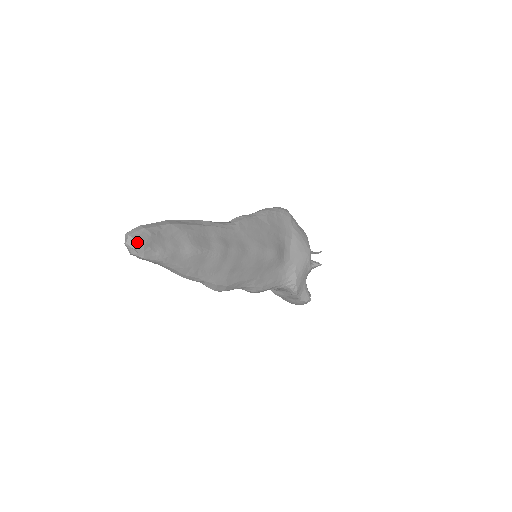
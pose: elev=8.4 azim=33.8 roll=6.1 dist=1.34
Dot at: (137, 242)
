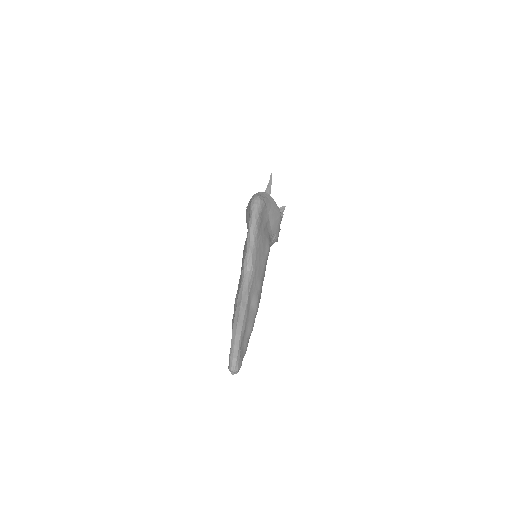
Dot at: occluded
